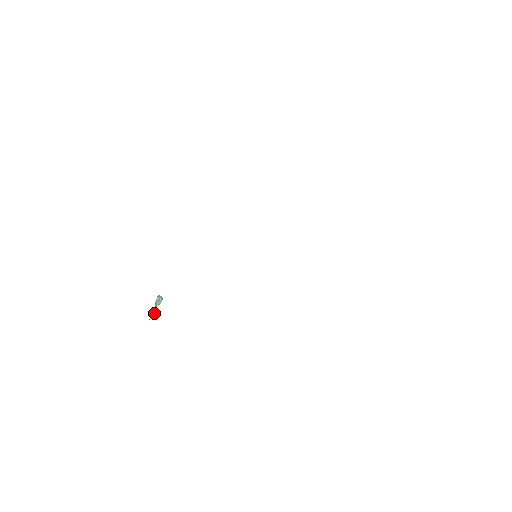
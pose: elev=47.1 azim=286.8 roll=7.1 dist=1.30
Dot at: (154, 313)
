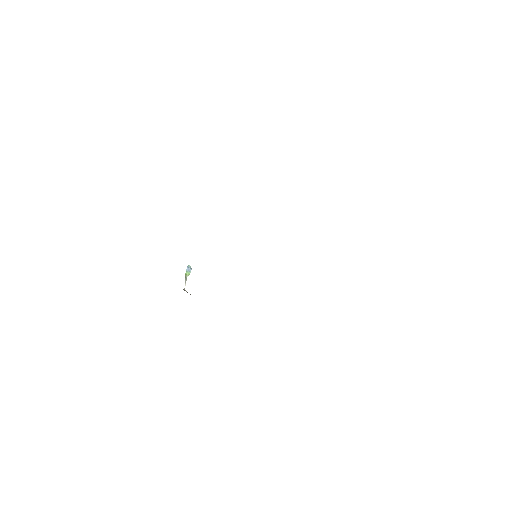
Dot at: (185, 284)
